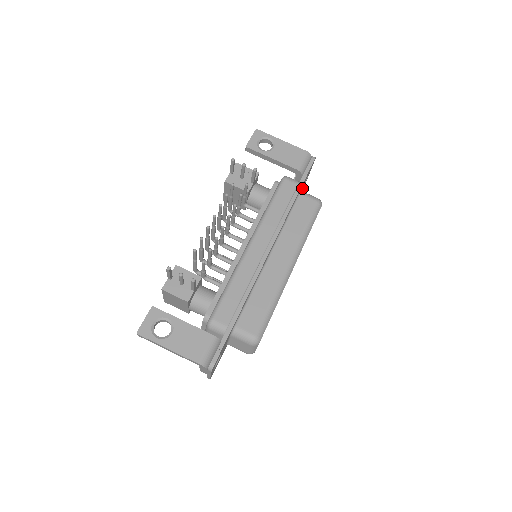
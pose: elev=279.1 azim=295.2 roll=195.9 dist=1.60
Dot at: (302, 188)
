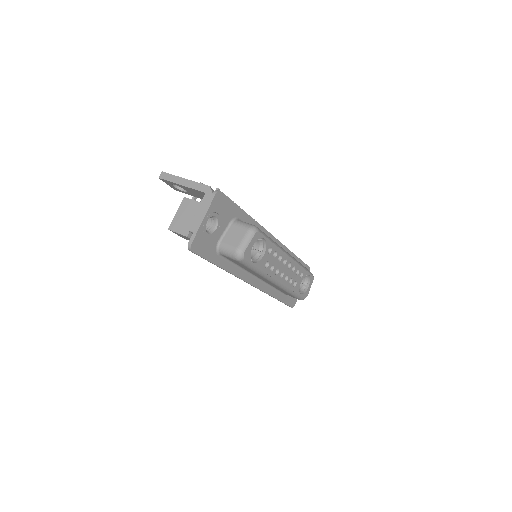
Dot at: occluded
